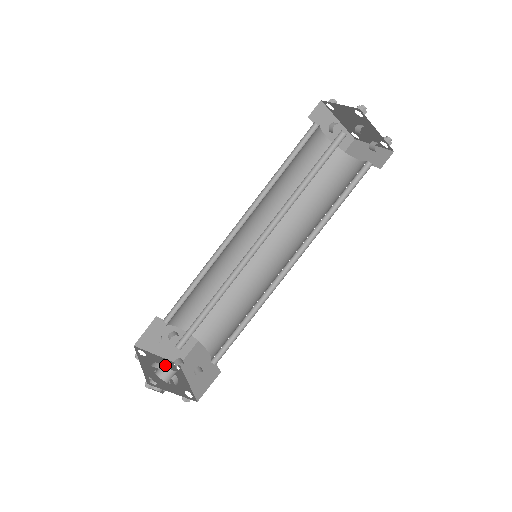
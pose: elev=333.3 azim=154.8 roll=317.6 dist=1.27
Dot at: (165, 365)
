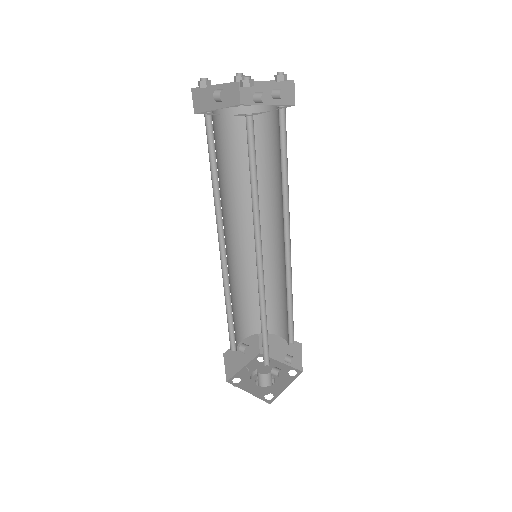
Dot at: (262, 375)
